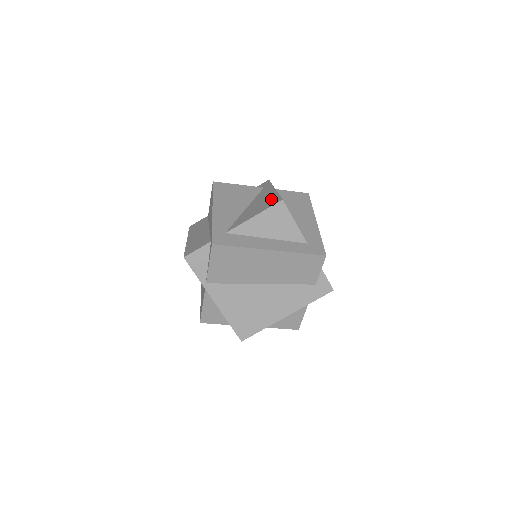
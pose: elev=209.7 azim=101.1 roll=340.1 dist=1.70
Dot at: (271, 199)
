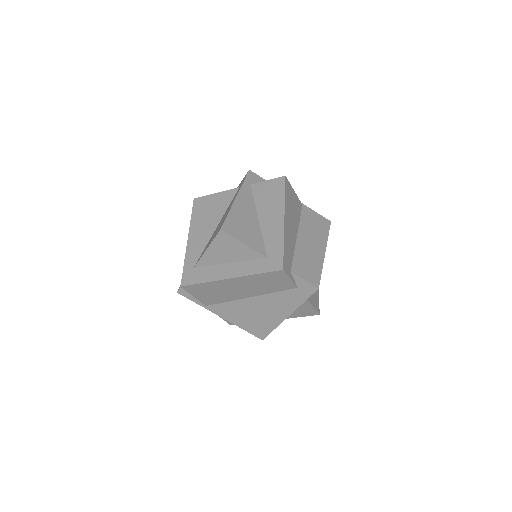
Dot at: occluded
